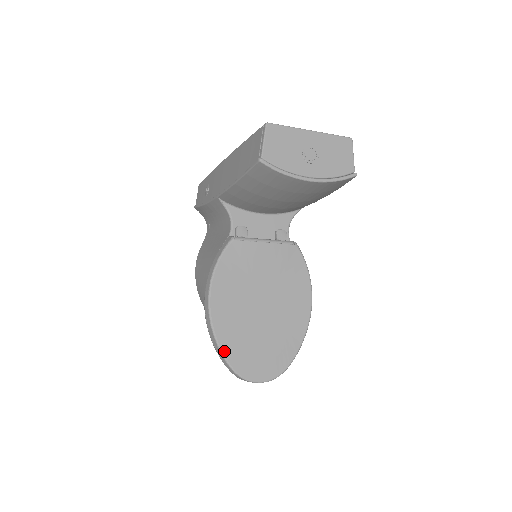
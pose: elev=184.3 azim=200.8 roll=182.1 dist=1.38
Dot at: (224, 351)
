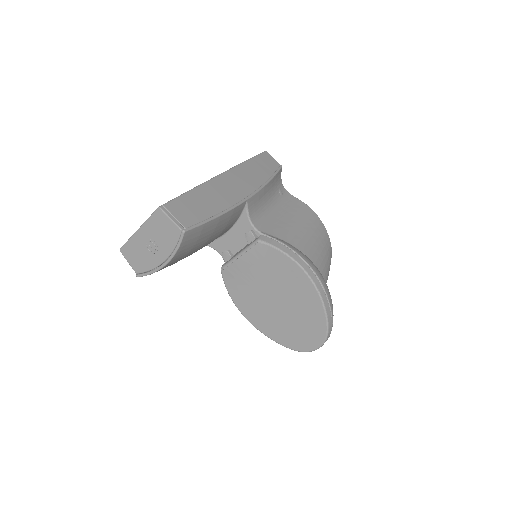
Dot at: (277, 341)
